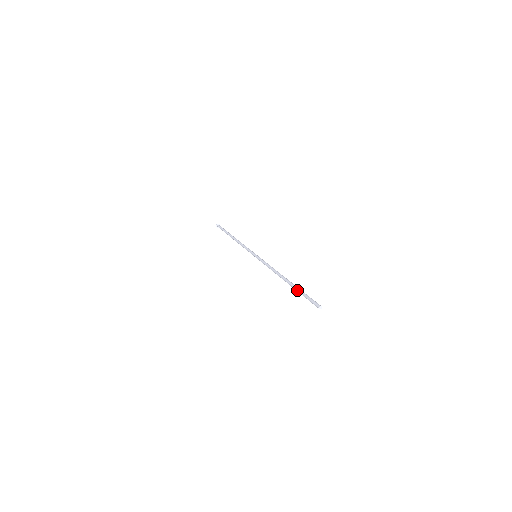
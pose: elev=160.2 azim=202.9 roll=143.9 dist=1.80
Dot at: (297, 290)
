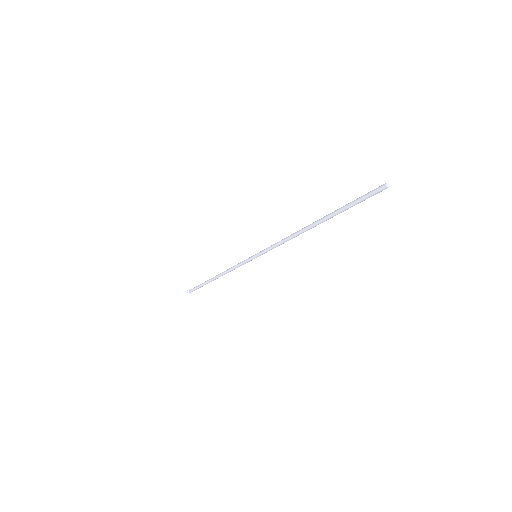
Dot at: (338, 210)
